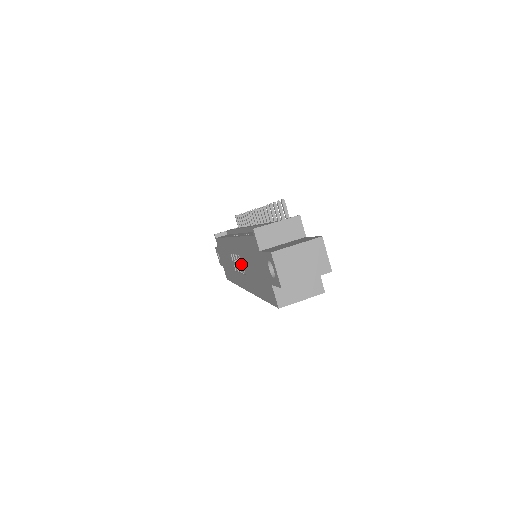
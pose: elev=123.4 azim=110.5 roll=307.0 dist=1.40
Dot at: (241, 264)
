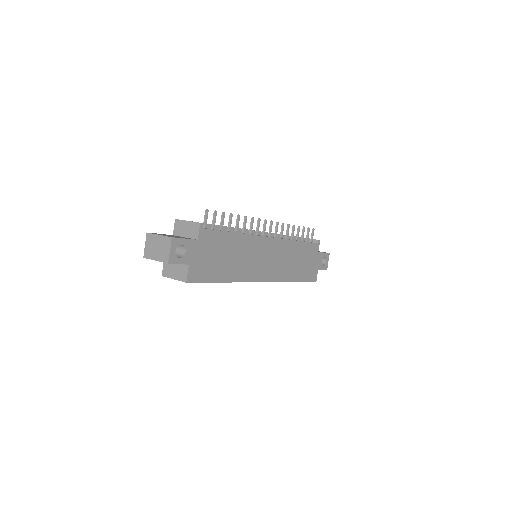
Dot at: occluded
